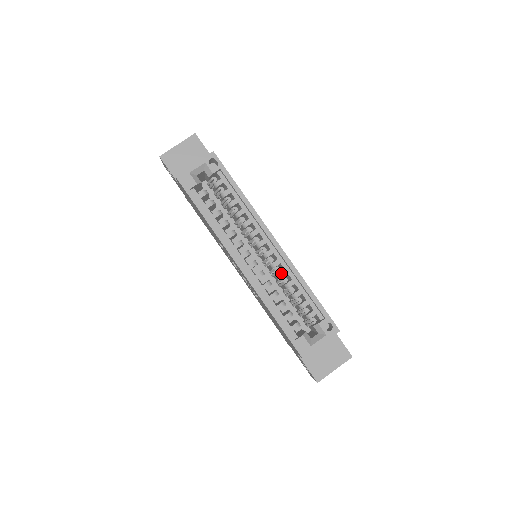
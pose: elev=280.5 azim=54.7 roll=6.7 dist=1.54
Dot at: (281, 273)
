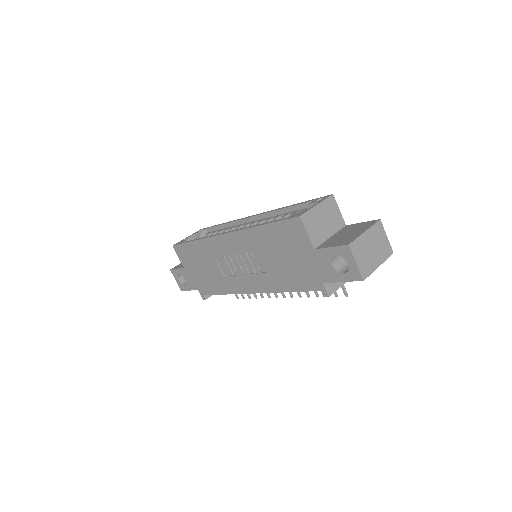
Dot at: (266, 221)
